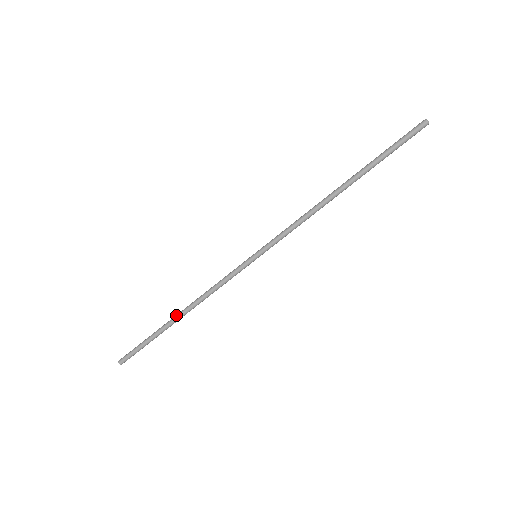
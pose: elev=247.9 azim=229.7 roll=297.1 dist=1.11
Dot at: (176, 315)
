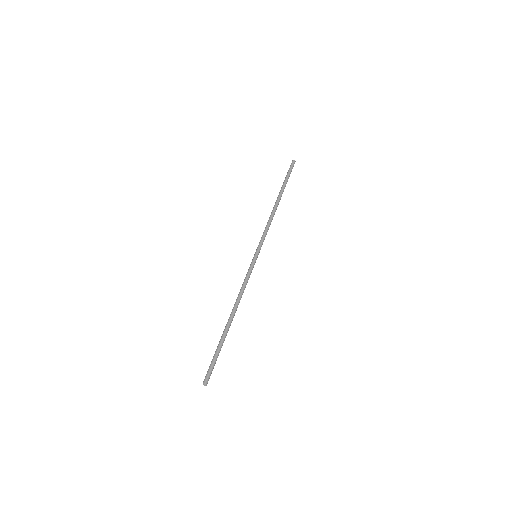
Dot at: (228, 320)
